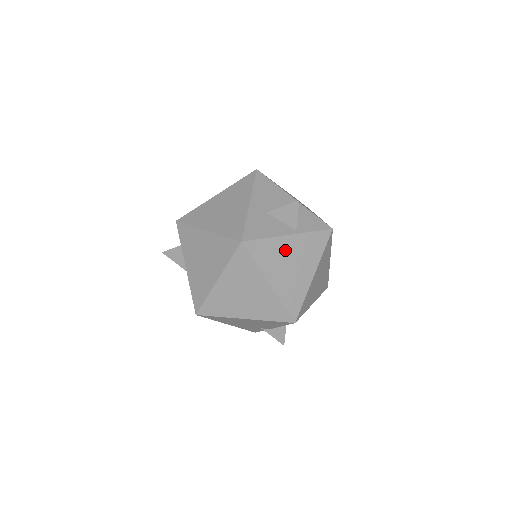
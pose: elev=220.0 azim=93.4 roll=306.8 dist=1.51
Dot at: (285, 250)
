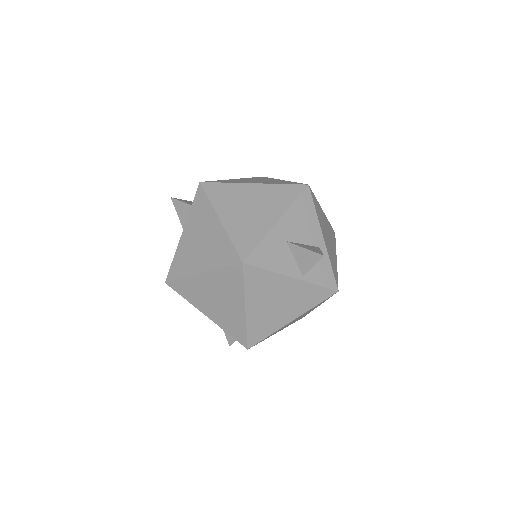
Dot at: (280, 288)
